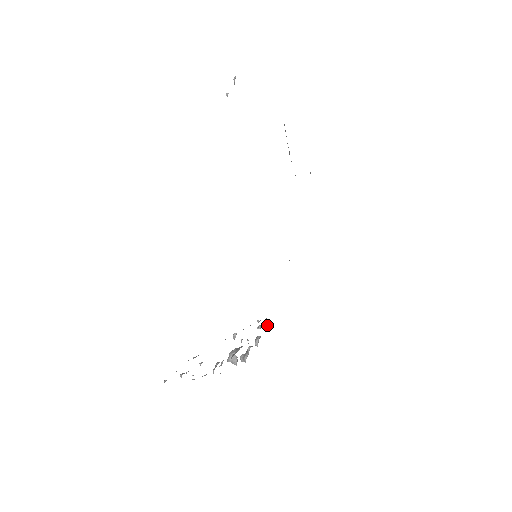
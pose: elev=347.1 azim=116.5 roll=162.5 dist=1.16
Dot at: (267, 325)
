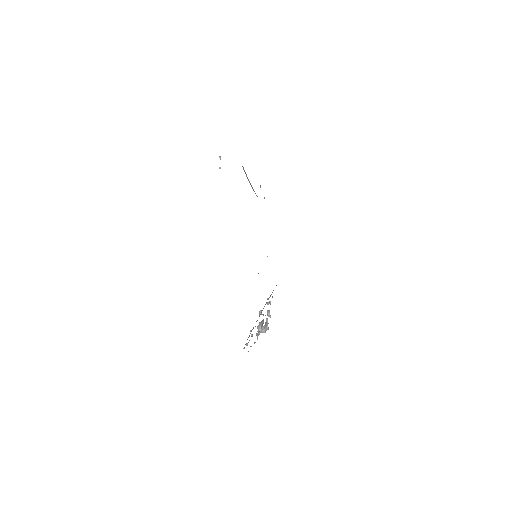
Dot at: (270, 301)
